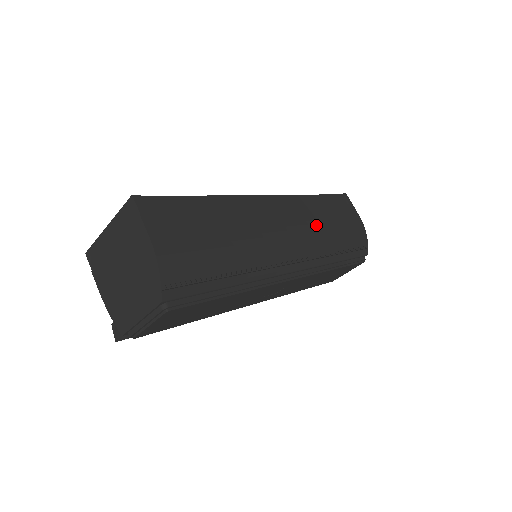
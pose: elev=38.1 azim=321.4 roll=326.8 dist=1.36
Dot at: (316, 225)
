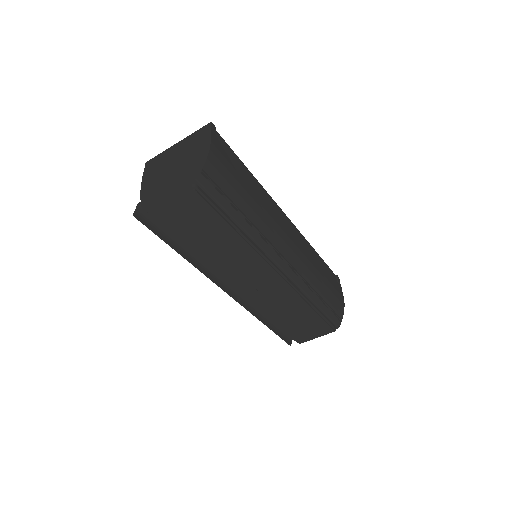
Dot at: (311, 262)
